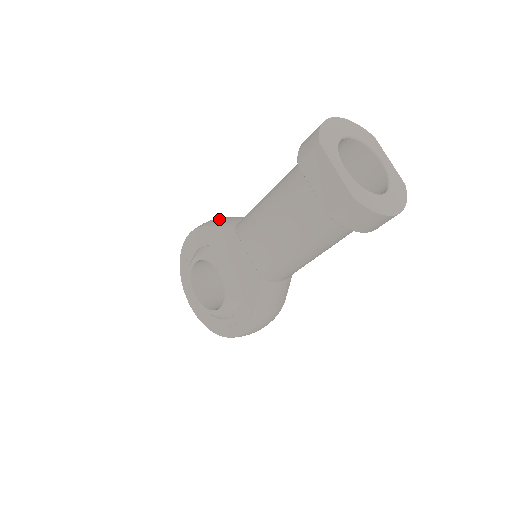
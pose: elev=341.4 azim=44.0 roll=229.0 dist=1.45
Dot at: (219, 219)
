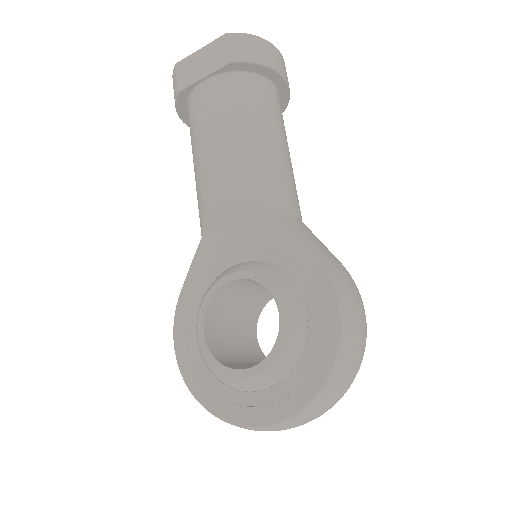
Dot at: occluded
